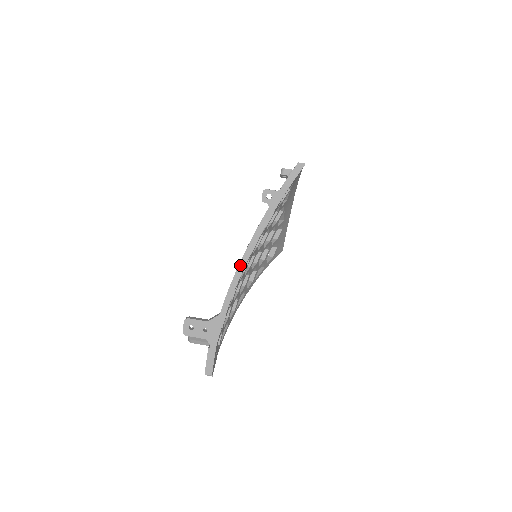
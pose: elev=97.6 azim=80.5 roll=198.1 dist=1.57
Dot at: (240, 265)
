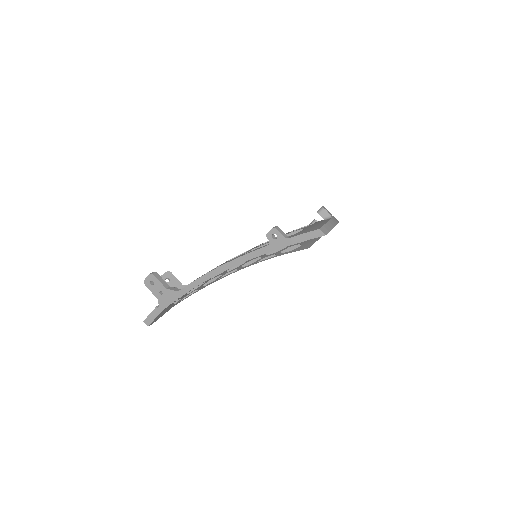
Dot at: (216, 270)
